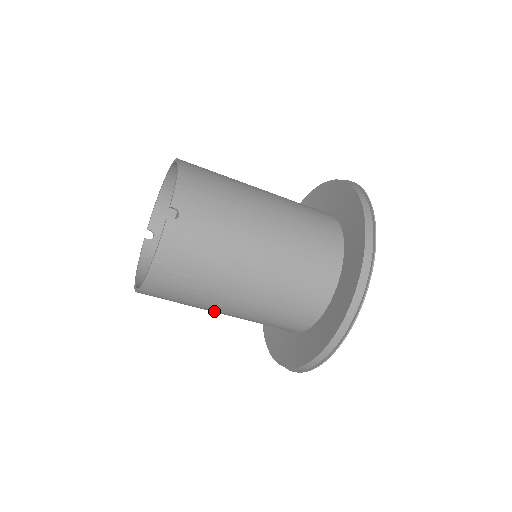
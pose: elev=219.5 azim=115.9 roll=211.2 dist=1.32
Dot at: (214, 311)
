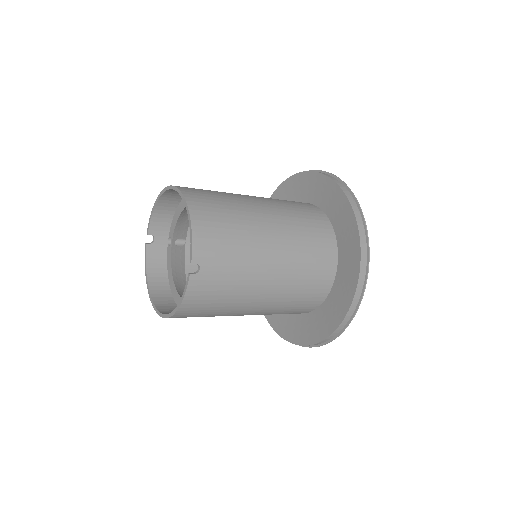
Dot at: occluded
